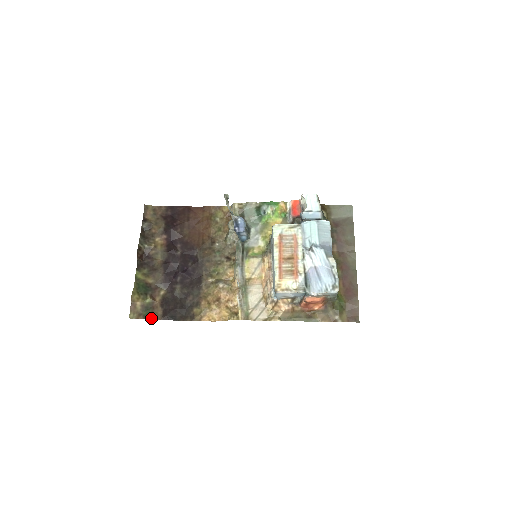
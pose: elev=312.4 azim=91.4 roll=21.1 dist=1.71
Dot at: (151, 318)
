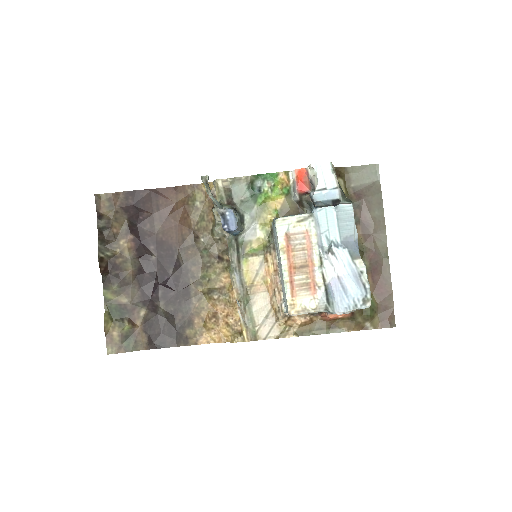
Dot at: (135, 349)
